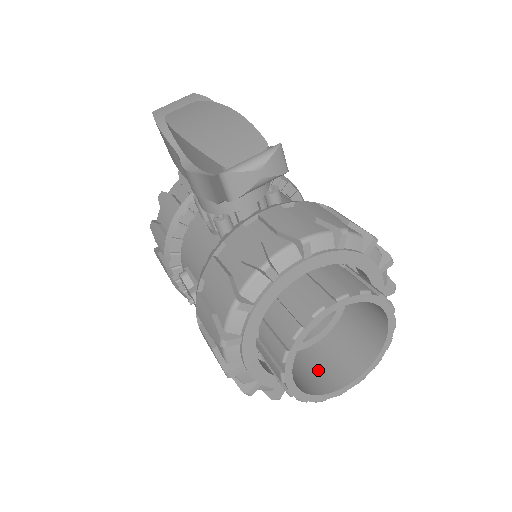
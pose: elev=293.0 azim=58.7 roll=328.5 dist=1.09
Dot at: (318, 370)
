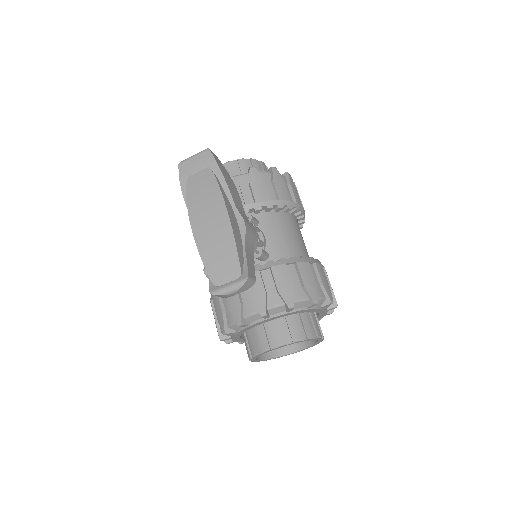
Dot at: occluded
